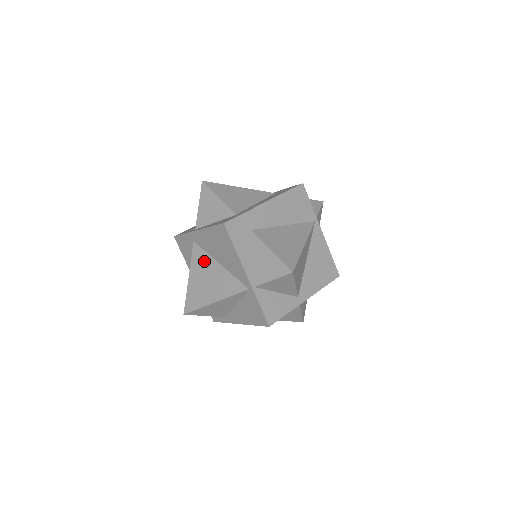
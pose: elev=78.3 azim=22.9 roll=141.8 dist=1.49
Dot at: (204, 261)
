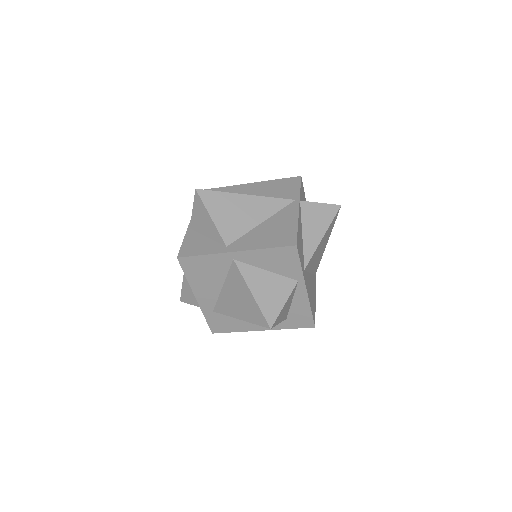
Dot at: occluded
